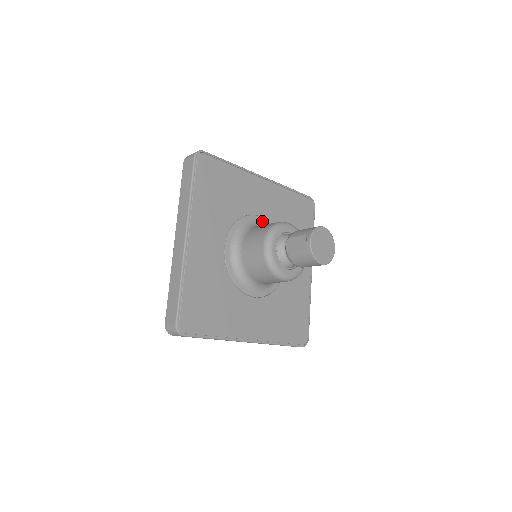
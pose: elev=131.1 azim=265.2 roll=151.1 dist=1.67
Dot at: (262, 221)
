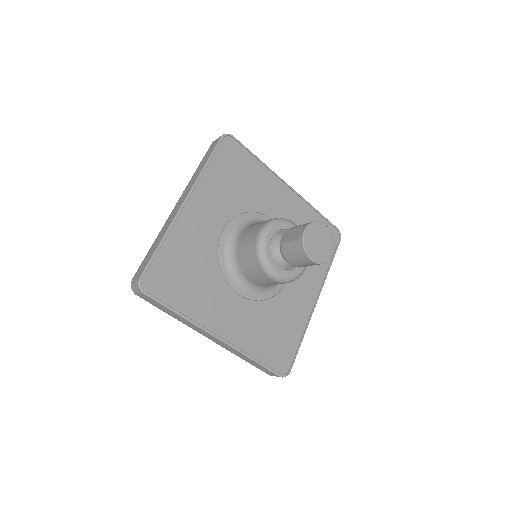
Dot at: occluded
